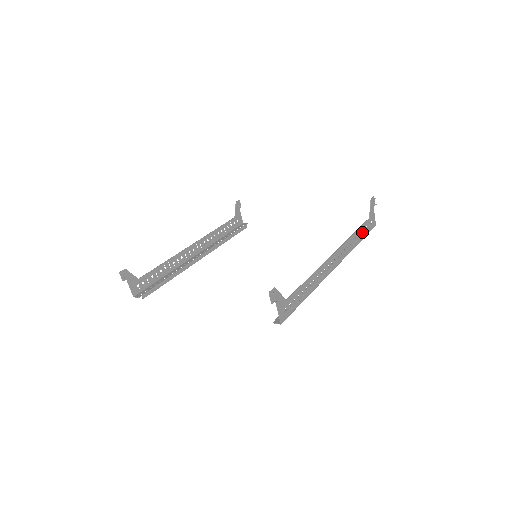
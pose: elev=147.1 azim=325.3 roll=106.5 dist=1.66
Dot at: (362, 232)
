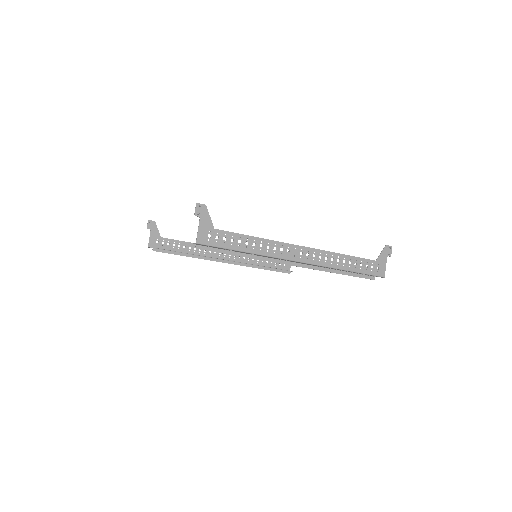
Dot at: (357, 264)
